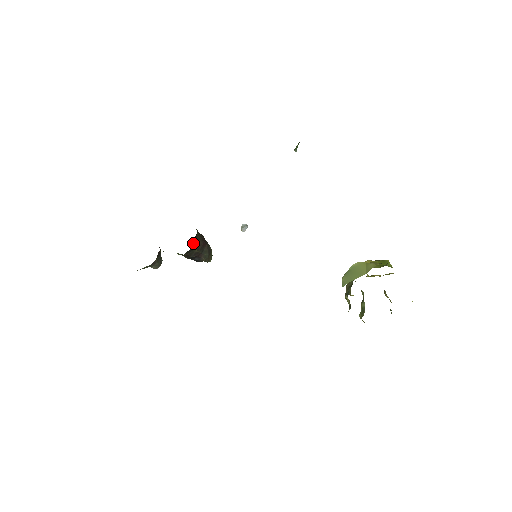
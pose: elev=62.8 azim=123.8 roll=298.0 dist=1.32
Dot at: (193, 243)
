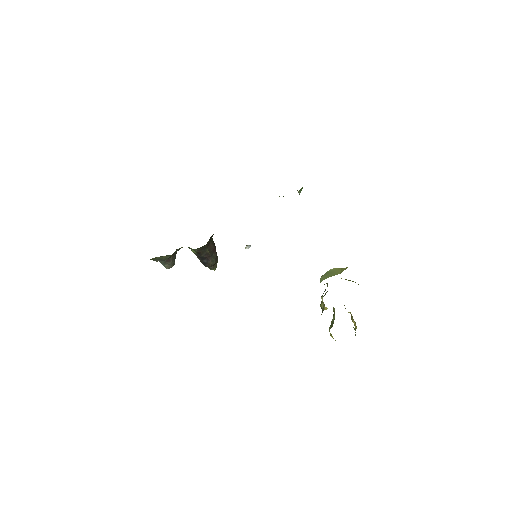
Dot at: (208, 242)
